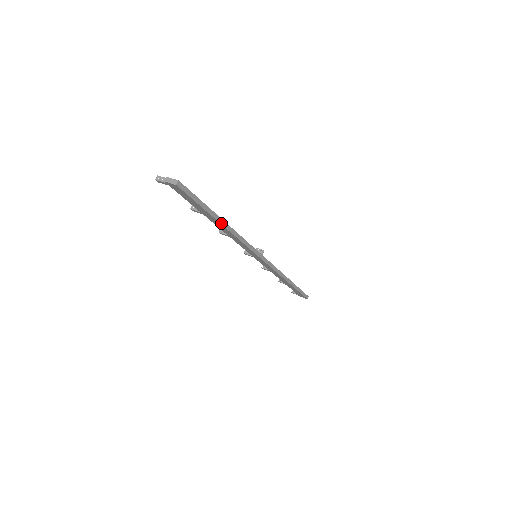
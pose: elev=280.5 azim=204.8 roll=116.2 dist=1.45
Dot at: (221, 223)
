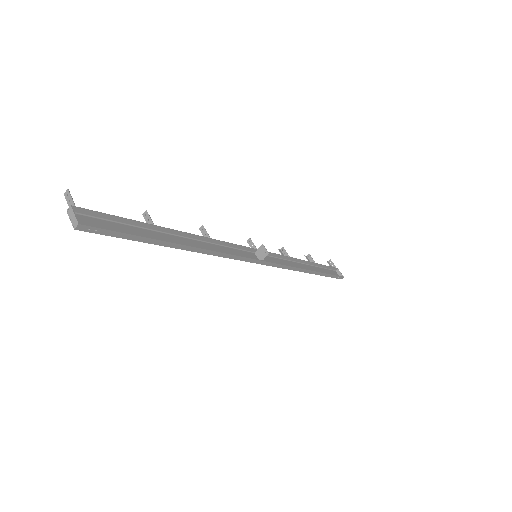
Dot at: (179, 248)
